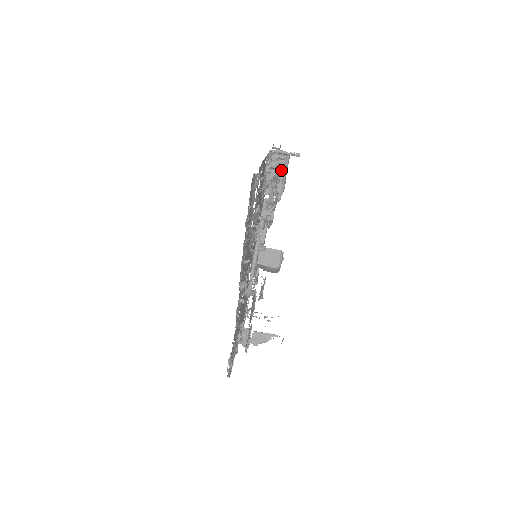
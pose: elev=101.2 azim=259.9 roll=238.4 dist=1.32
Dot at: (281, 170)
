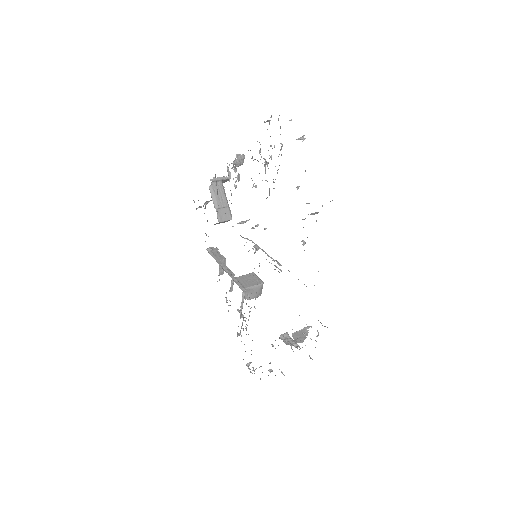
Dot at: (223, 195)
